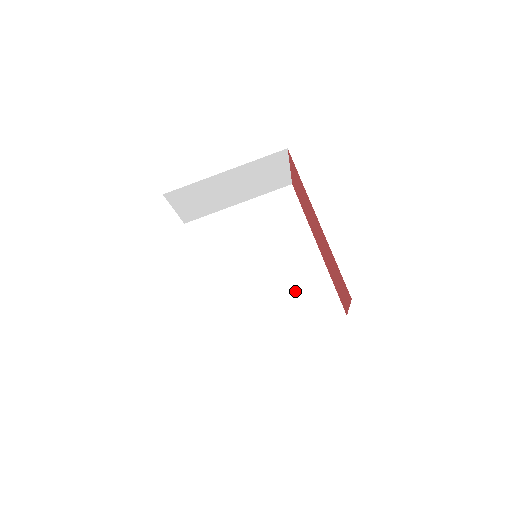
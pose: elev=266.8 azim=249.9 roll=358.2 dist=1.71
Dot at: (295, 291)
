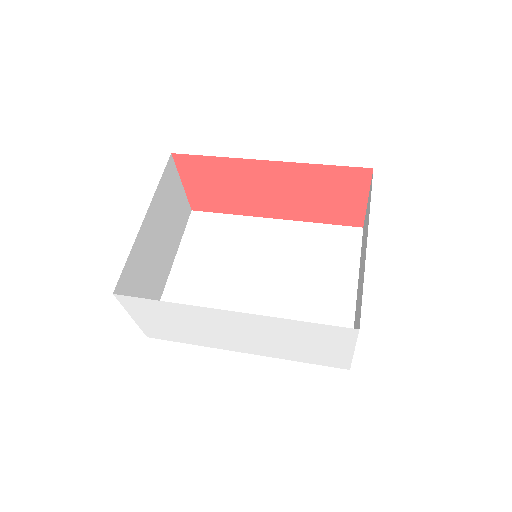
Dot at: (309, 260)
